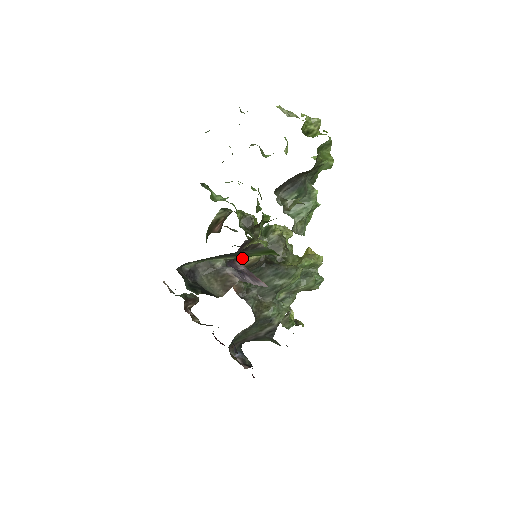
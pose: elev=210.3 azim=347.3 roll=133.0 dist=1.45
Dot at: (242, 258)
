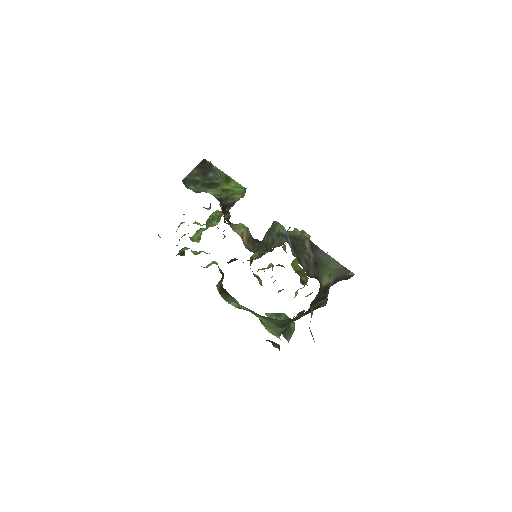
Dot at: (237, 233)
